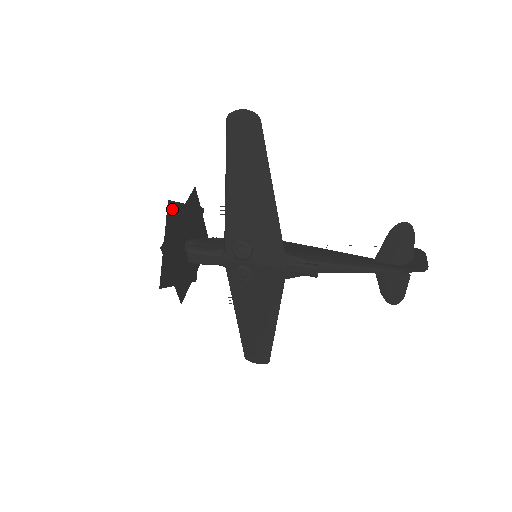
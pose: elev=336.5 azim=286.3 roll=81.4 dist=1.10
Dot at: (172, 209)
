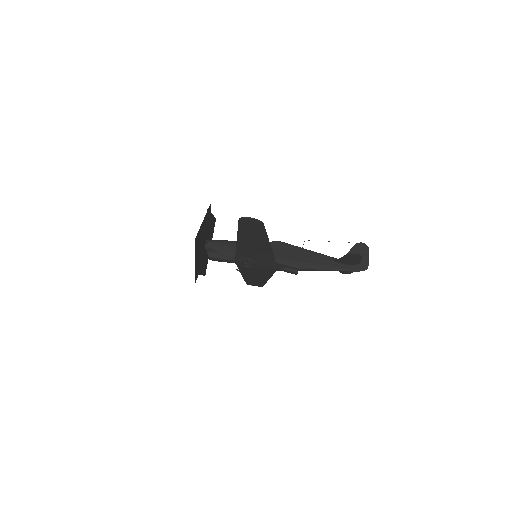
Dot at: (196, 239)
